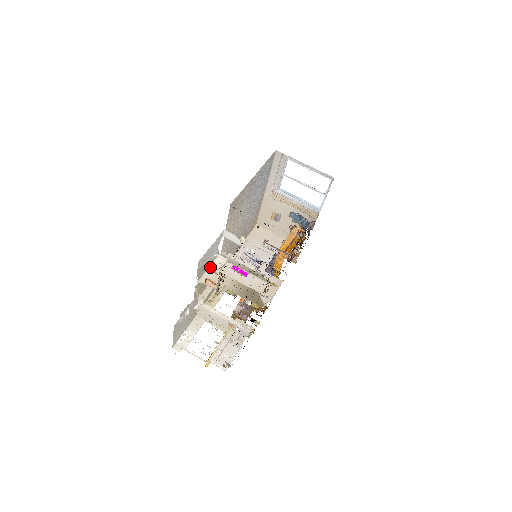
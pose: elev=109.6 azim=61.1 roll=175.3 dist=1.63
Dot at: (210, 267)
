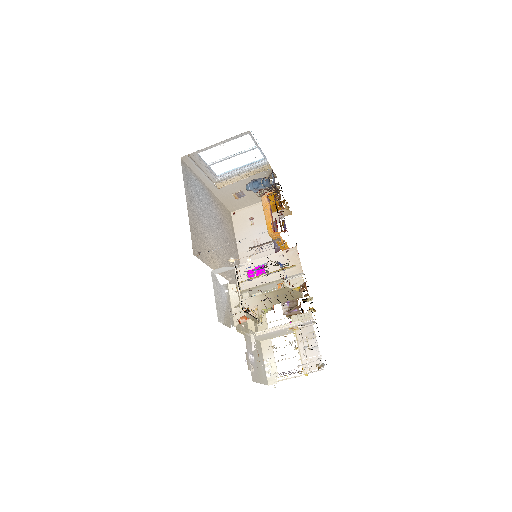
Dot at: (231, 303)
